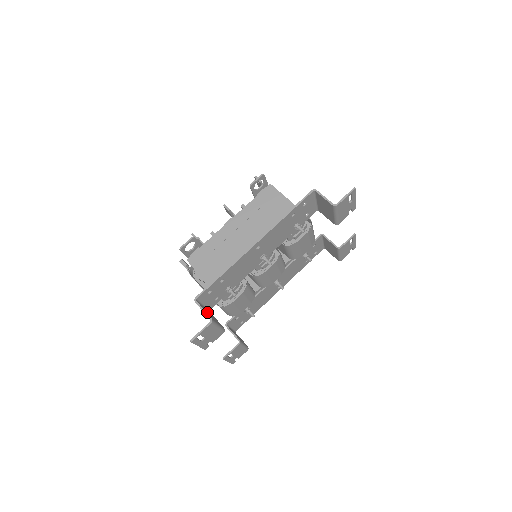
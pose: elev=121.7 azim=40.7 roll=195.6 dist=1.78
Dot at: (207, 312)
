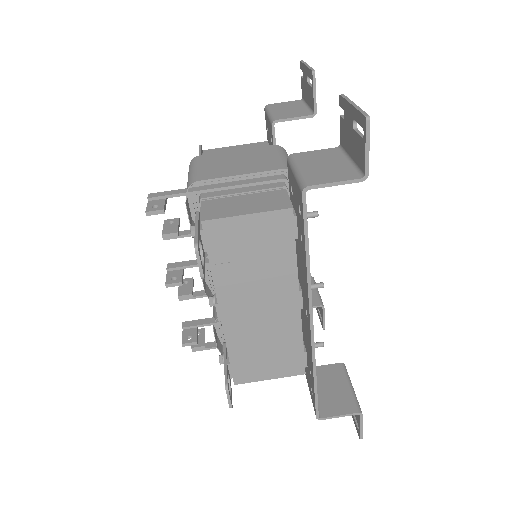
Dot at: (336, 404)
